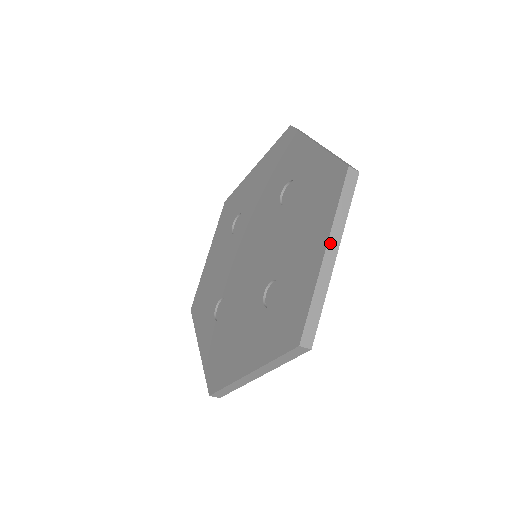
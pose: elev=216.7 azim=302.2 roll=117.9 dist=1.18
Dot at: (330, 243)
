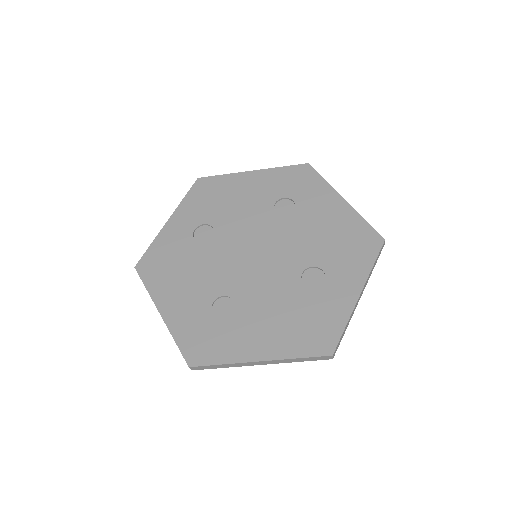
Dot at: (269, 361)
